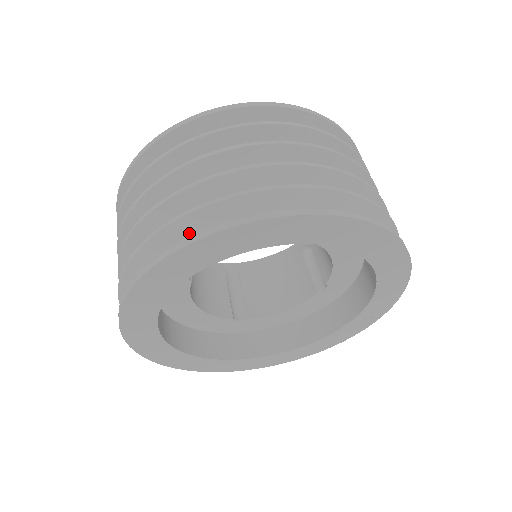
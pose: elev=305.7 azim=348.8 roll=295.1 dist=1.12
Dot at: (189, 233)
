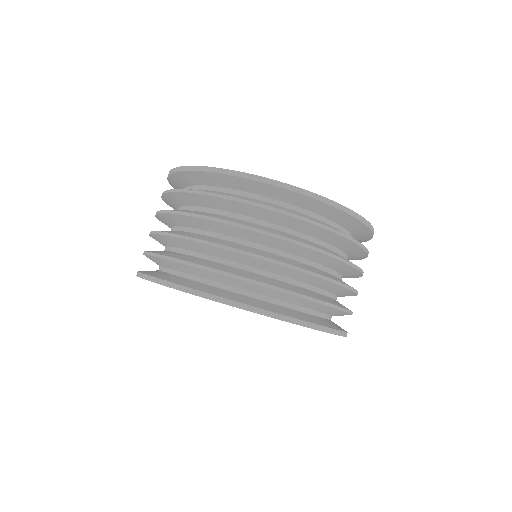
Dot at: (154, 261)
